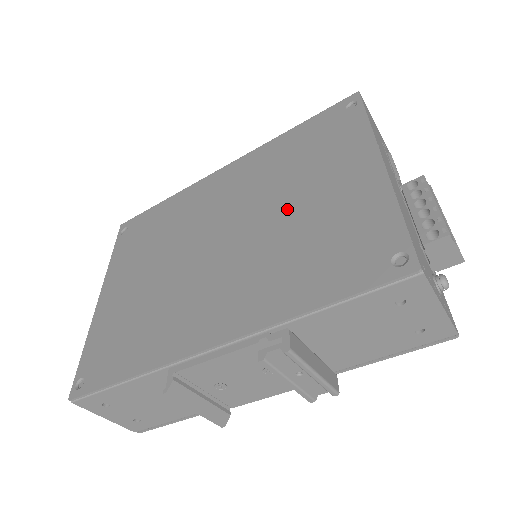
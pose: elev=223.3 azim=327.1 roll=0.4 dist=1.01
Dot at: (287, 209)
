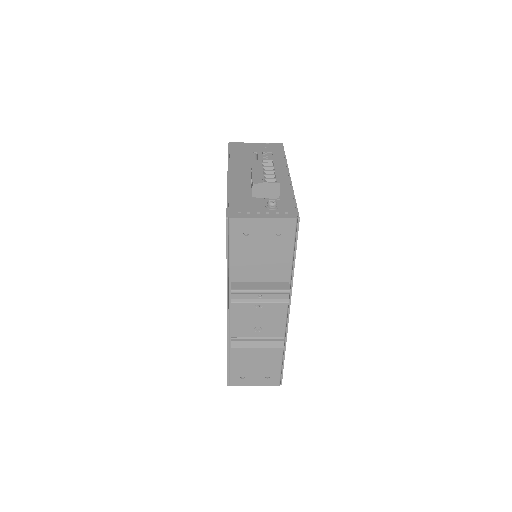
Dot at: occluded
